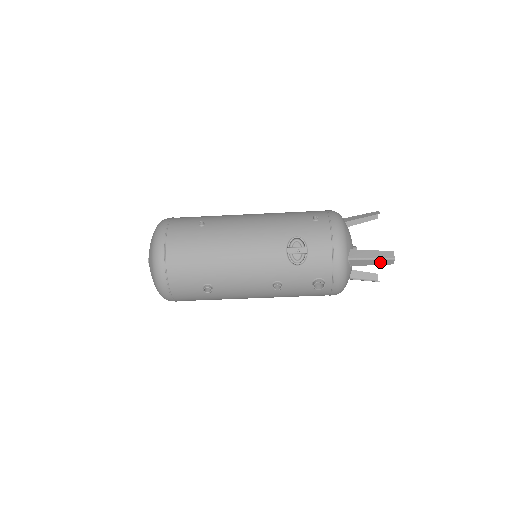
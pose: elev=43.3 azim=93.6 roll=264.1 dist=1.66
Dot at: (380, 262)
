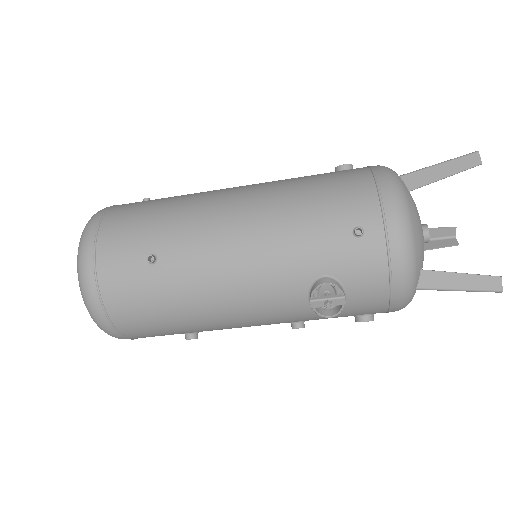
Dot at: (473, 289)
